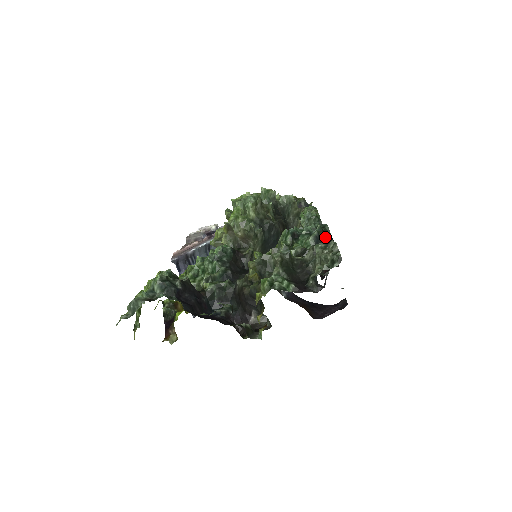
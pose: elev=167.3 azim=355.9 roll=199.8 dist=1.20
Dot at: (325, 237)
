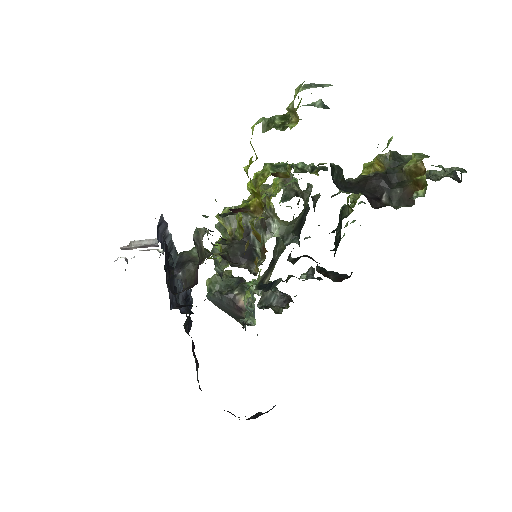
Dot at: occluded
